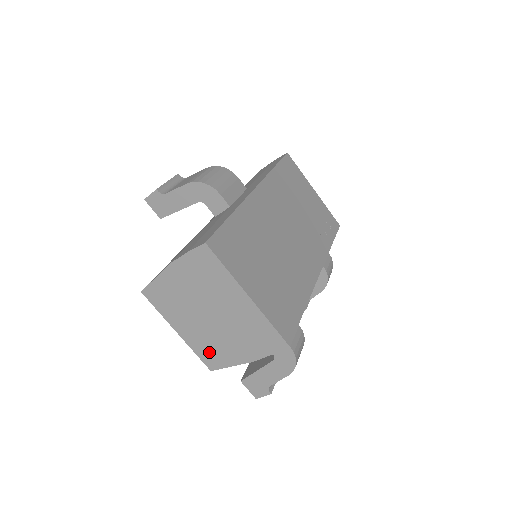
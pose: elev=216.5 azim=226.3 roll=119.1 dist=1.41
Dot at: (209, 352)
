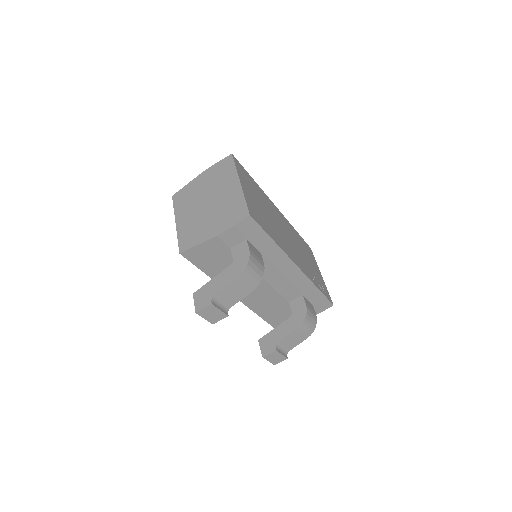
Dot at: (189, 235)
